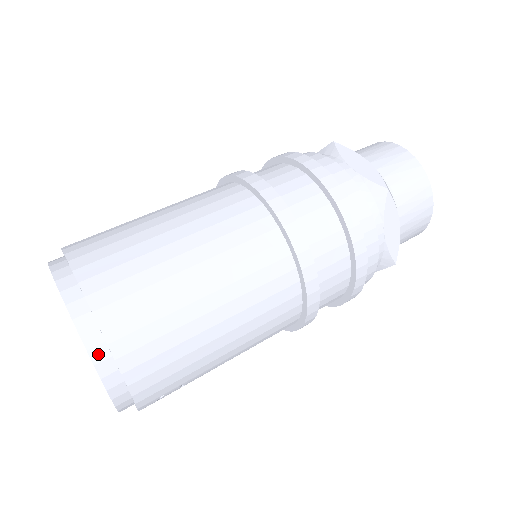
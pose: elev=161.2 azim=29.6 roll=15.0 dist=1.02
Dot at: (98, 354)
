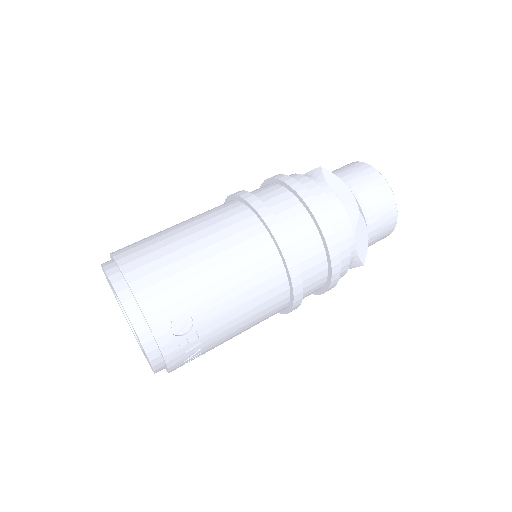
Dot at: (115, 278)
